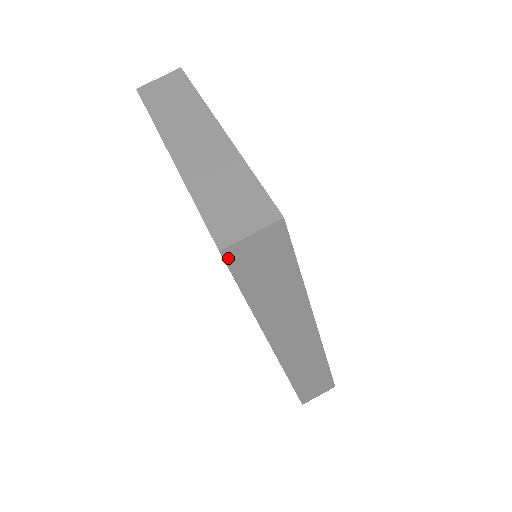
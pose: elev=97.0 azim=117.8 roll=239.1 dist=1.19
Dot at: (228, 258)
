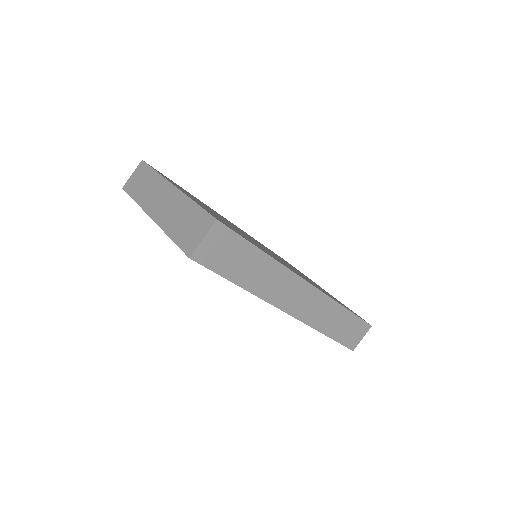
Dot at: (198, 260)
